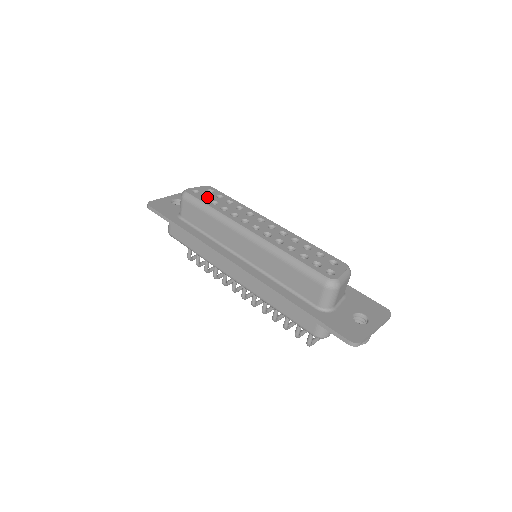
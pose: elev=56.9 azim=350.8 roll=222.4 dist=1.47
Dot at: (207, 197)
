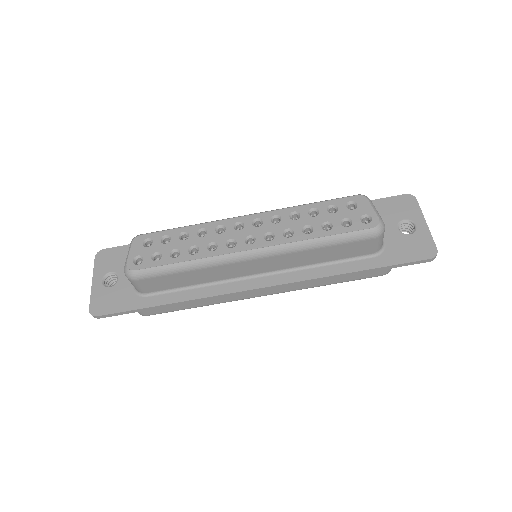
Dot at: (157, 254)
